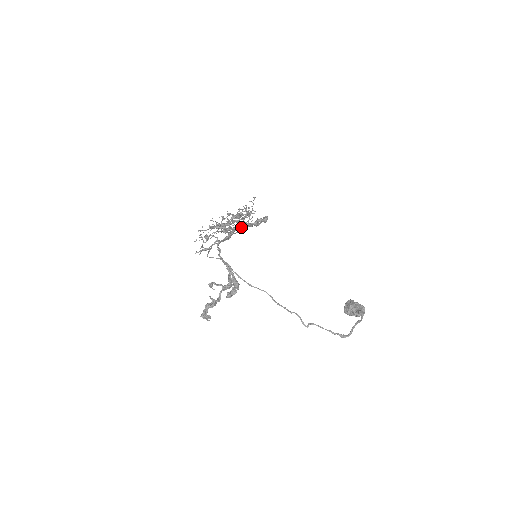
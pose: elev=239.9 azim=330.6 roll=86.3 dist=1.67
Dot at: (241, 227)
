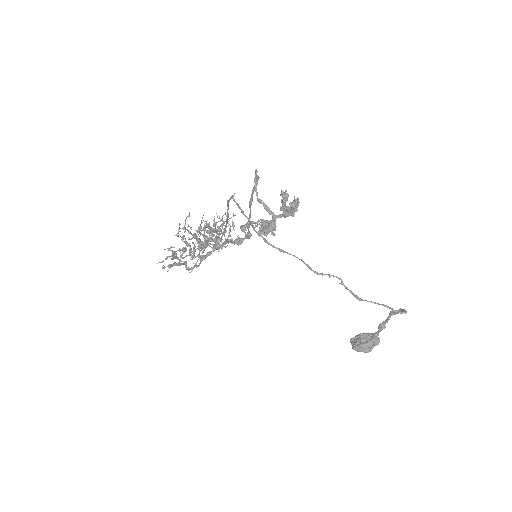
Dot at: (252, 198)
